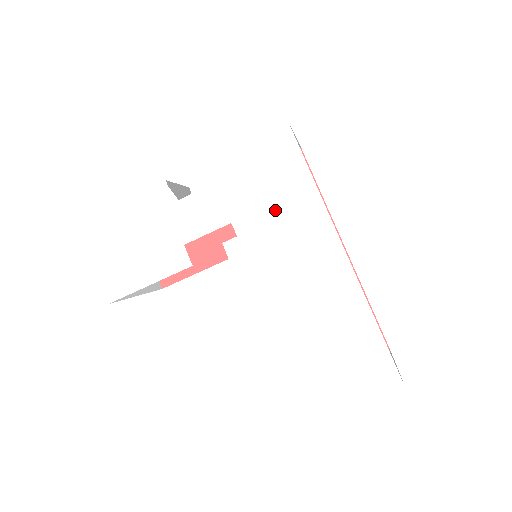
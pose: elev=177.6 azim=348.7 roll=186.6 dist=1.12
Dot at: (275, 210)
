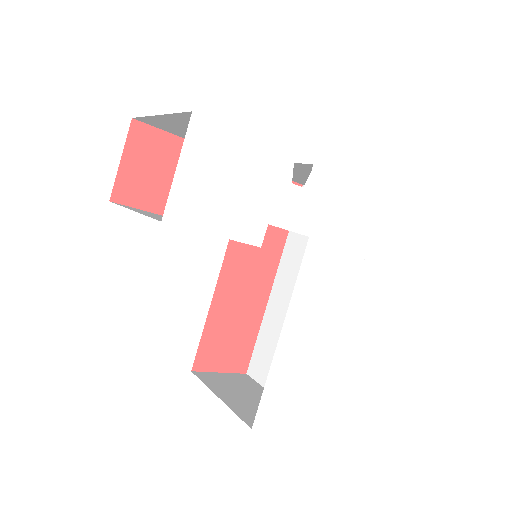
Dot at: (337, 252)
